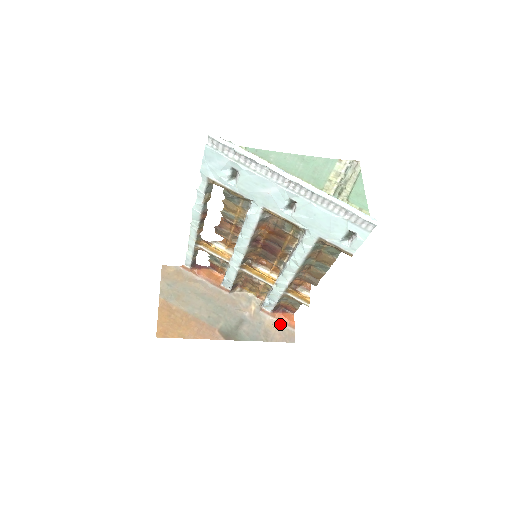
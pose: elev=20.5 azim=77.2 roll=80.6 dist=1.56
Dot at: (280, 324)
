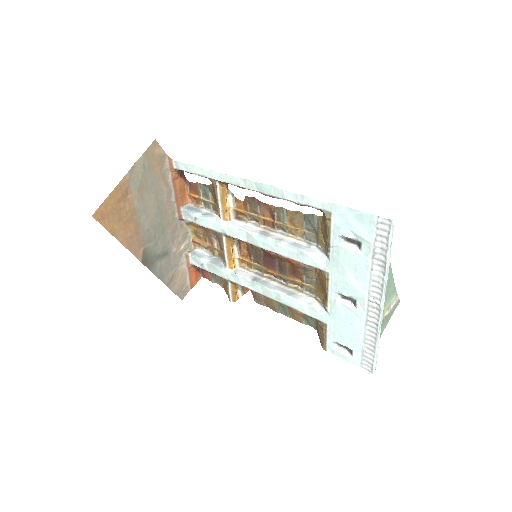
Dot at: (186, 277)
